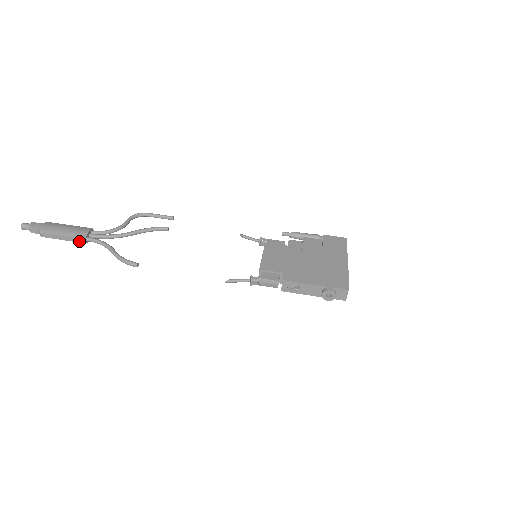
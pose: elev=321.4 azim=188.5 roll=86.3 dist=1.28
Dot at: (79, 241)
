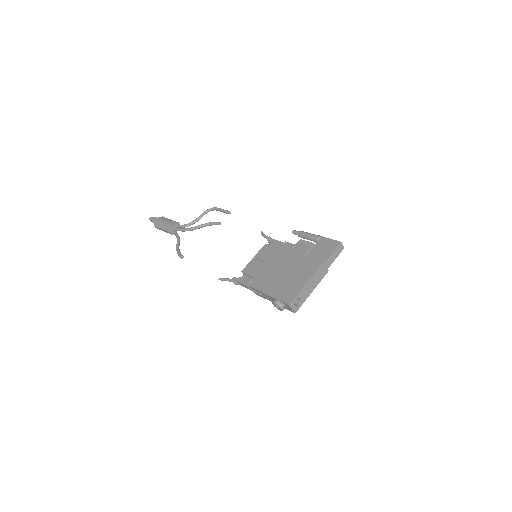
Dot at: (169, 233)
